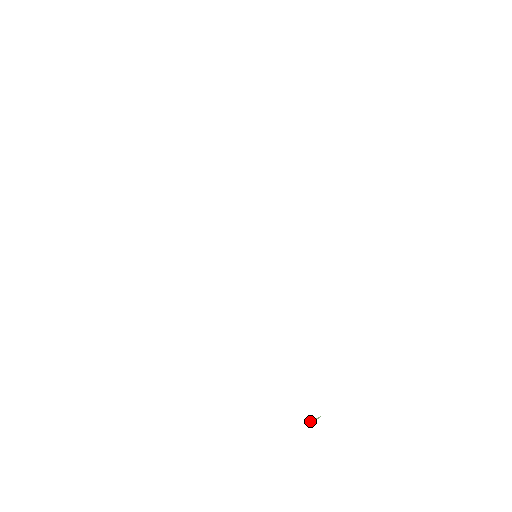
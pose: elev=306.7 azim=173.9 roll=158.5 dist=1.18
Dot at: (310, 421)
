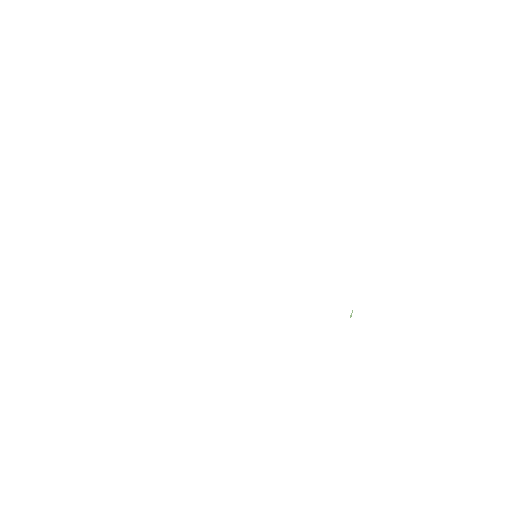
Dot at: (350, 316)
